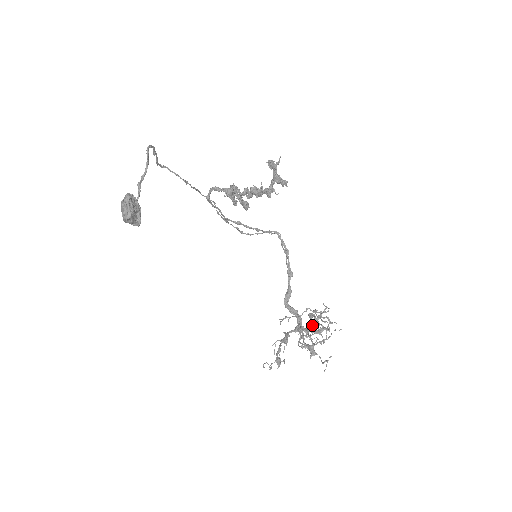
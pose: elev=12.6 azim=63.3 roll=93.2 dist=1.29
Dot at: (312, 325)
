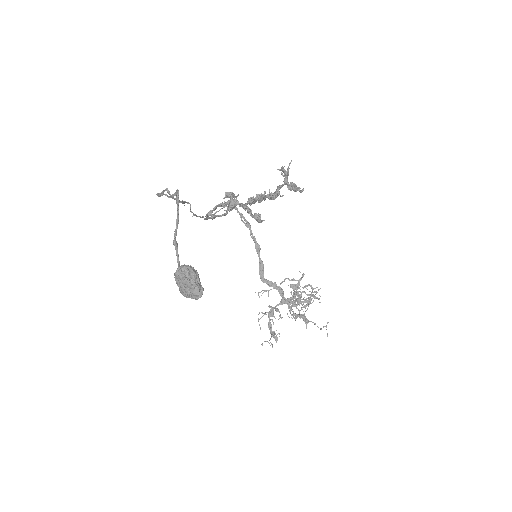
Dot at: (300, 296)
